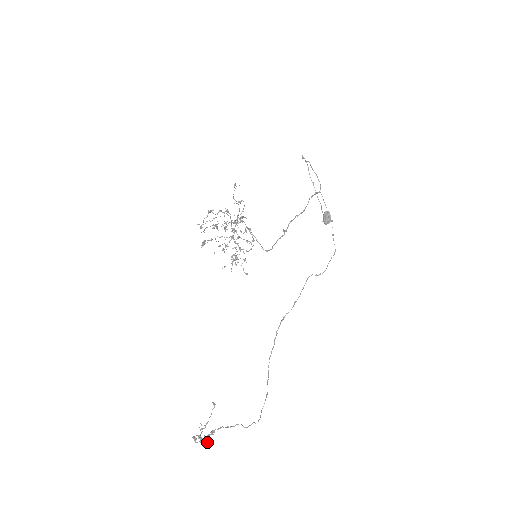
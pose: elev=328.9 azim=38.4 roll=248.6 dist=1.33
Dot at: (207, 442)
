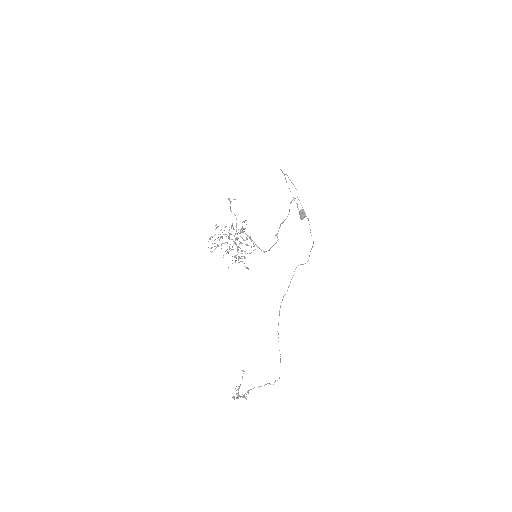
Dot at: (246, 399)
